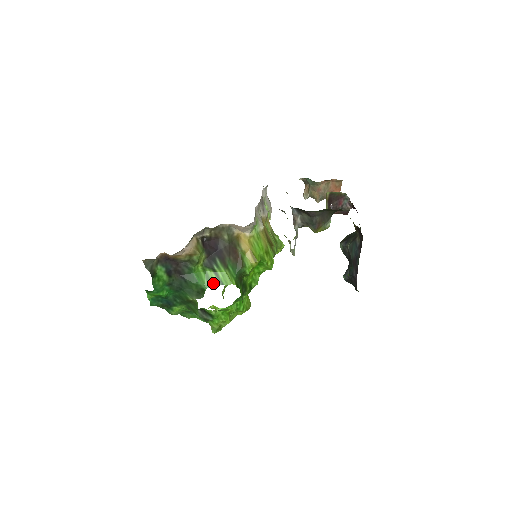
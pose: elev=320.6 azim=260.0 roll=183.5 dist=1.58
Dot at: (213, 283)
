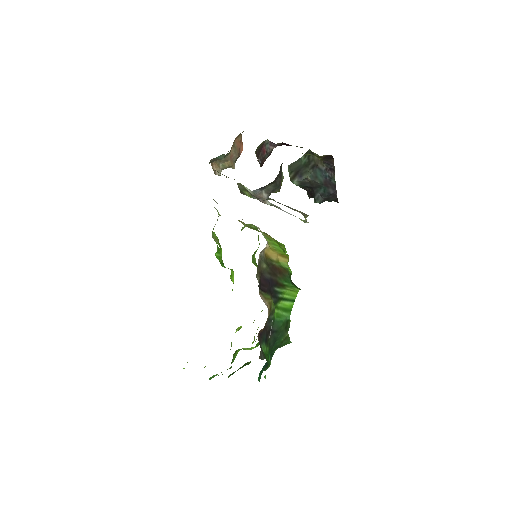
Dot at: (289, 308)
